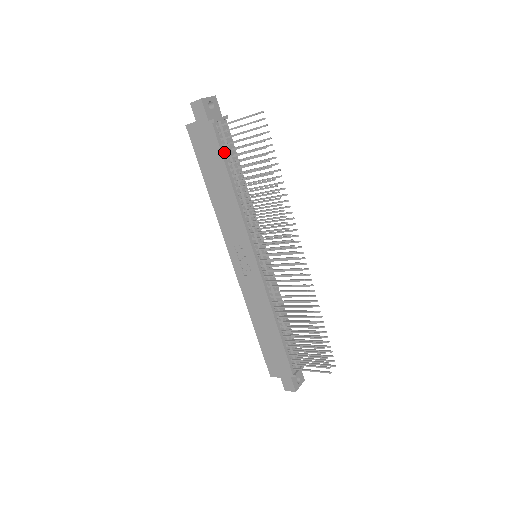
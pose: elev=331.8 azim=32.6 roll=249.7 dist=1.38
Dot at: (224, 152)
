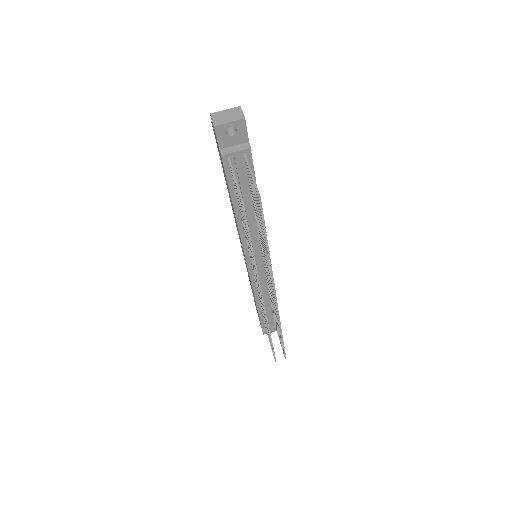
Dot at: (233, 182)
